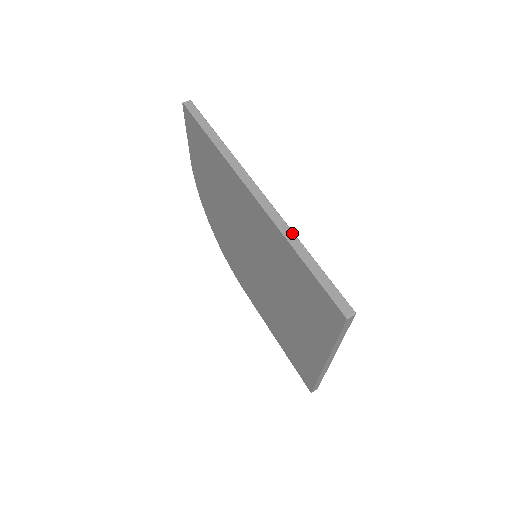
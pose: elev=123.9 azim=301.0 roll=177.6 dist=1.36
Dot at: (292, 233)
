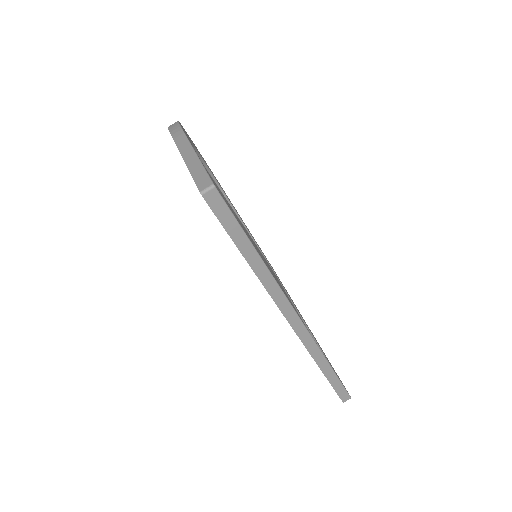
Dot at: (322, 356)
